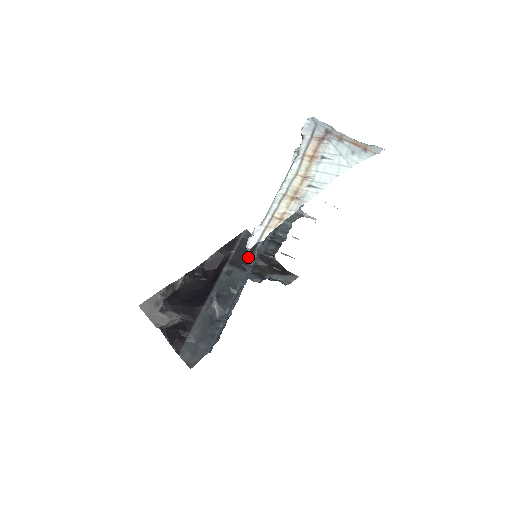
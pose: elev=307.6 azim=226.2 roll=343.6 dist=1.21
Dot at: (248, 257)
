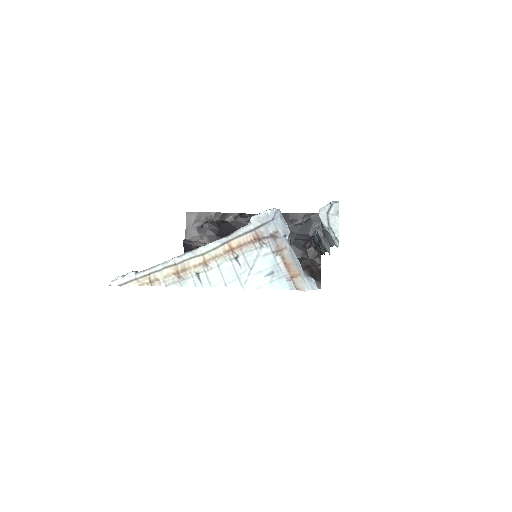
Dot at: (300, 238)
